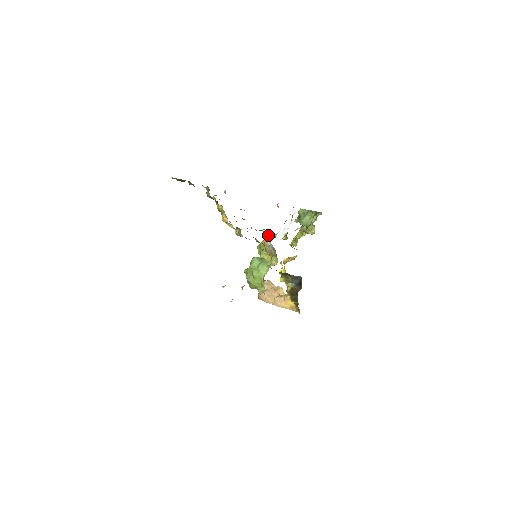
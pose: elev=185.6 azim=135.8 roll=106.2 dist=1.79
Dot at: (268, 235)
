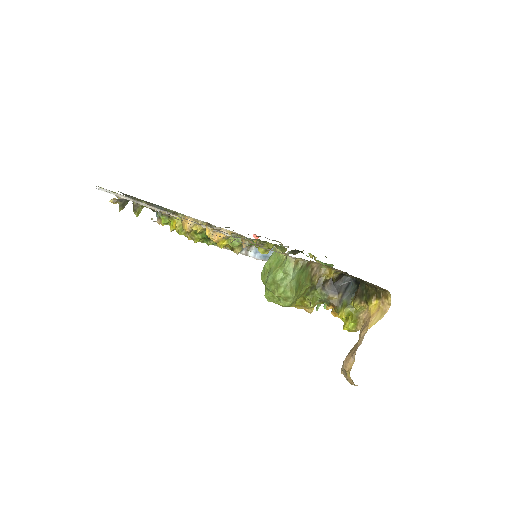
Dot at: occluded
